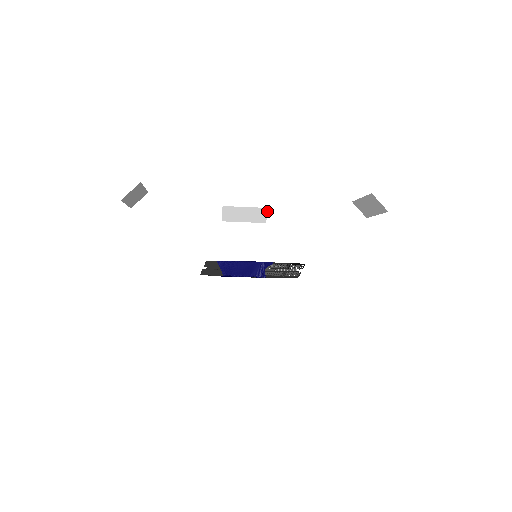
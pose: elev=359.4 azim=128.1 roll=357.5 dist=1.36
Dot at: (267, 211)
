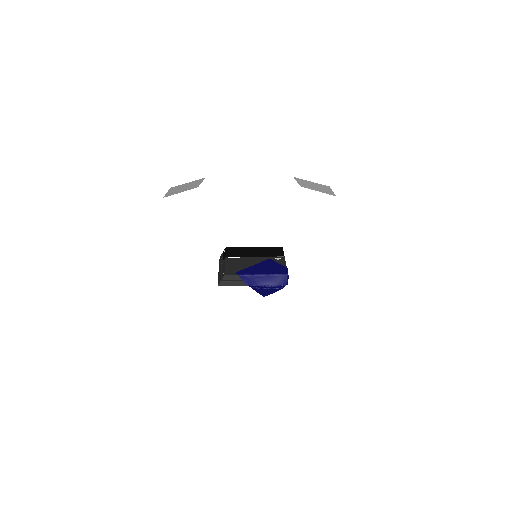
Dot at: (203, 179)
